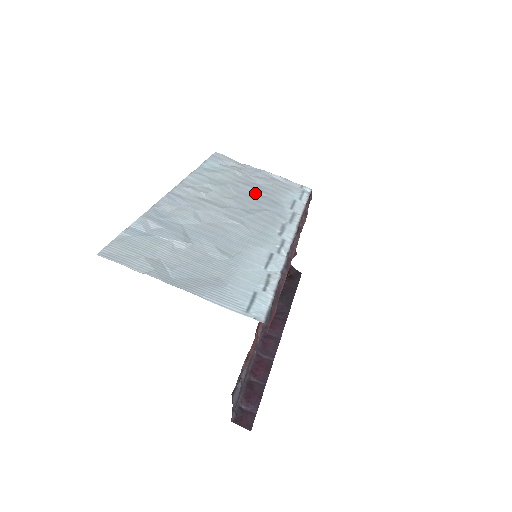
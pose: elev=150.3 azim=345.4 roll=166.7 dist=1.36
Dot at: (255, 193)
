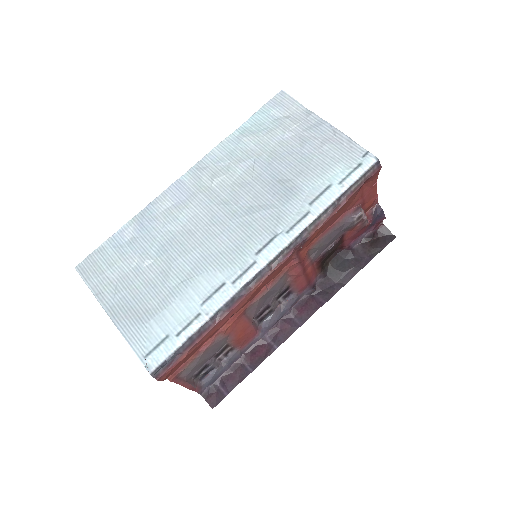
Dot at: (280, 174)
